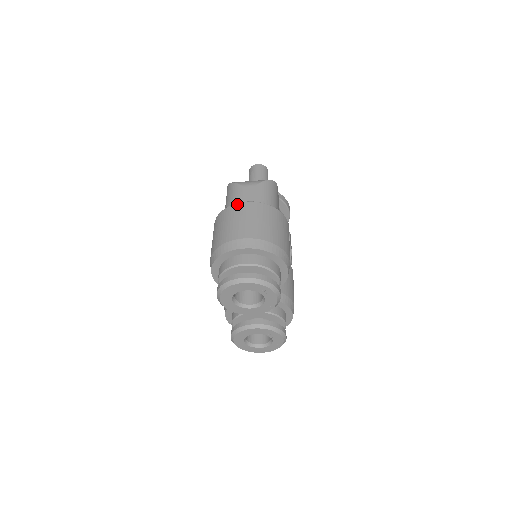
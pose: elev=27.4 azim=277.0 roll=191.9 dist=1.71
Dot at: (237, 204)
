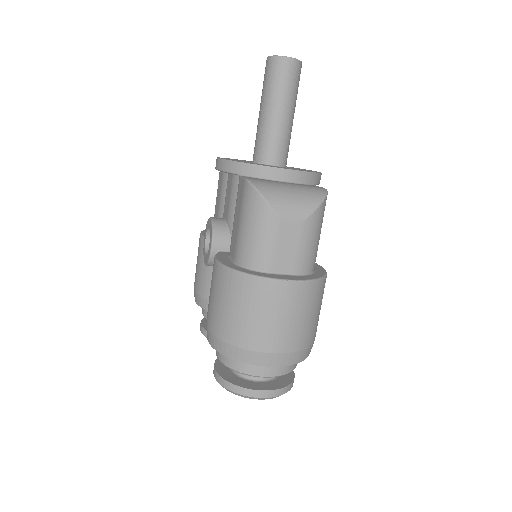
Dot at: (273, 283)
